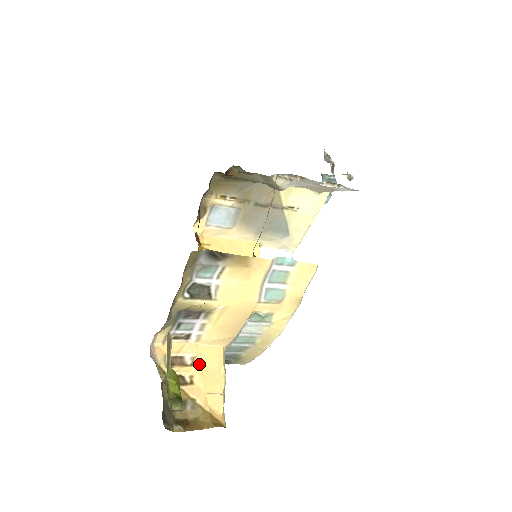
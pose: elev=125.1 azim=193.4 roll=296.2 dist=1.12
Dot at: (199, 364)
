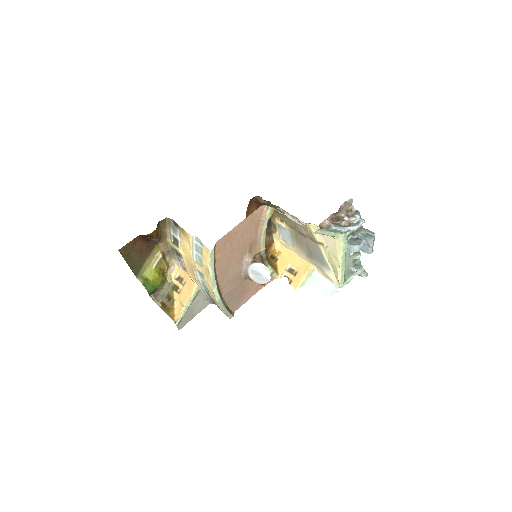
Dot at: (185, 287)
